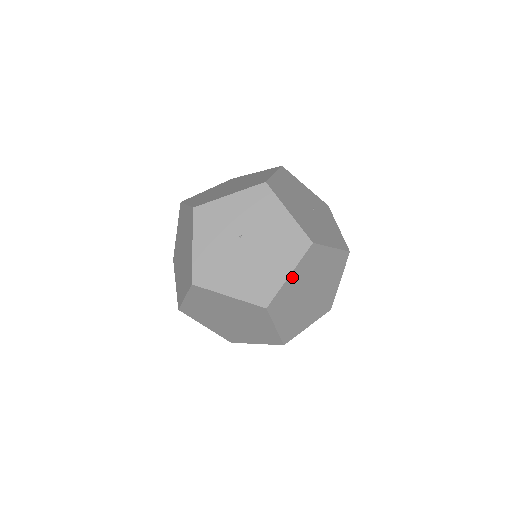
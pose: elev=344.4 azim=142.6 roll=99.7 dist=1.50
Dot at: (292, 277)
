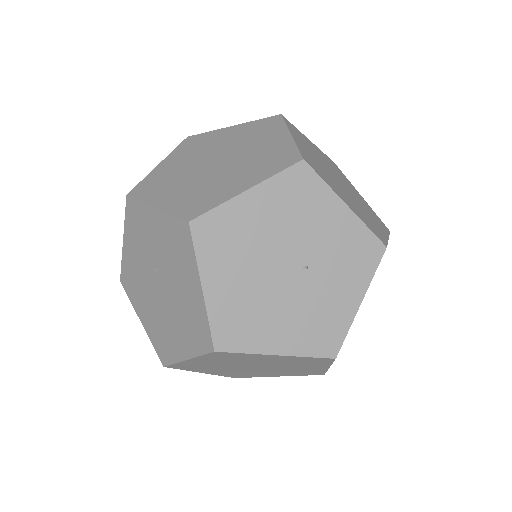
Dot at: (195, 360)
